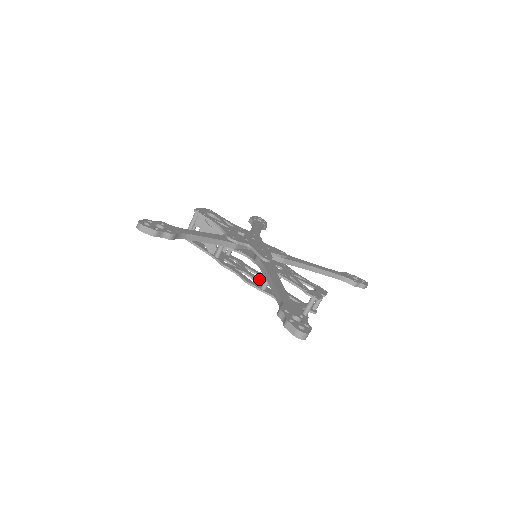
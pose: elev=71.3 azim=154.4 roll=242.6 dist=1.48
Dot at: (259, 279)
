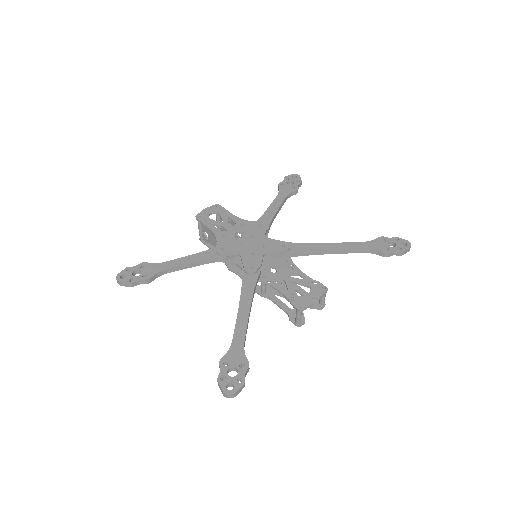
Dot at: occluded
